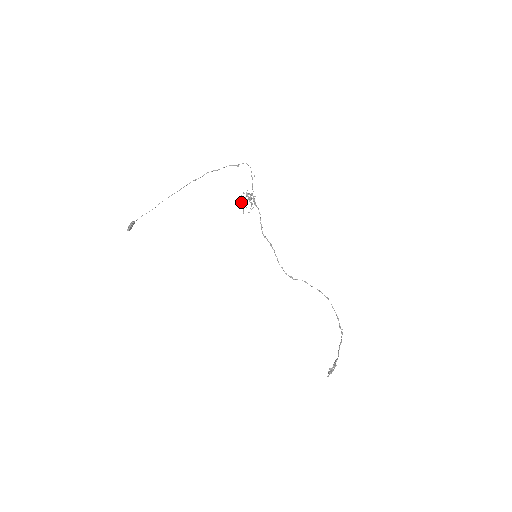
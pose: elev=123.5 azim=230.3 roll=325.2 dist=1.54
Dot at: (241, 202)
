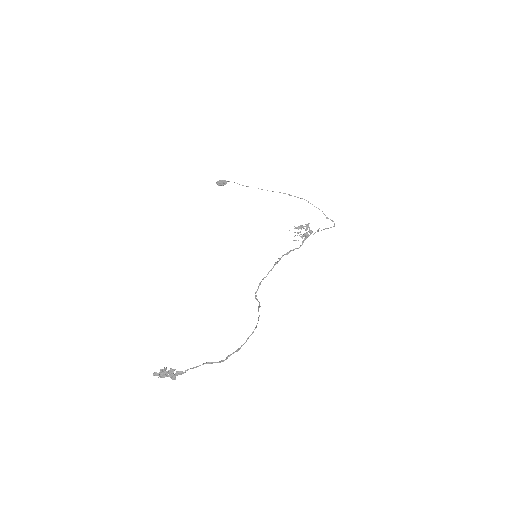
Dot at: occluded
